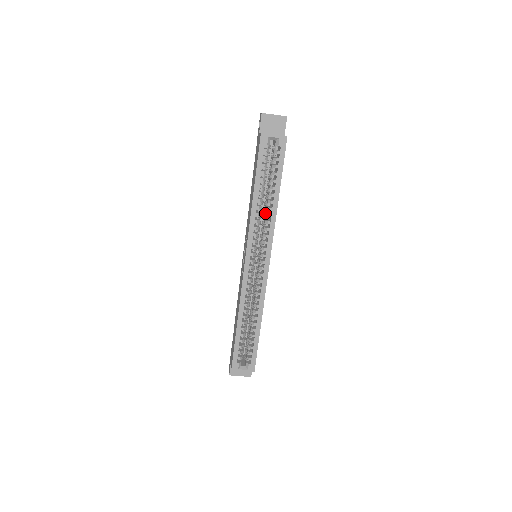
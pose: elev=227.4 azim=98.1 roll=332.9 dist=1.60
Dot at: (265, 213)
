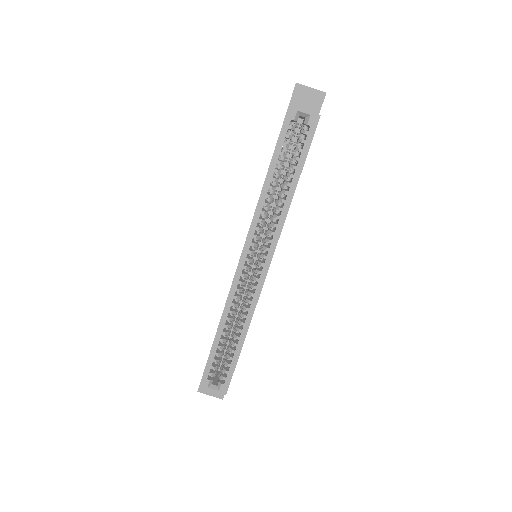
Dot at: (276, 205)
